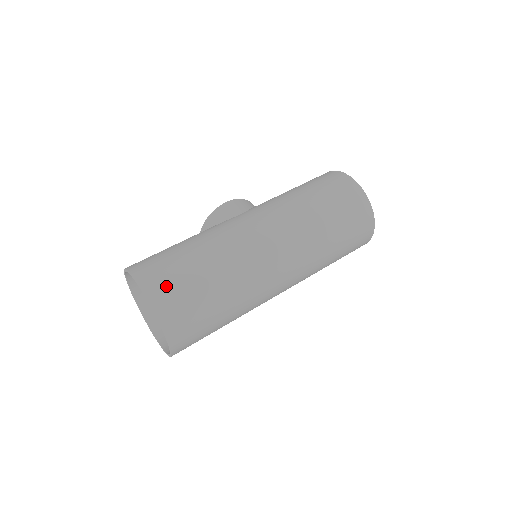
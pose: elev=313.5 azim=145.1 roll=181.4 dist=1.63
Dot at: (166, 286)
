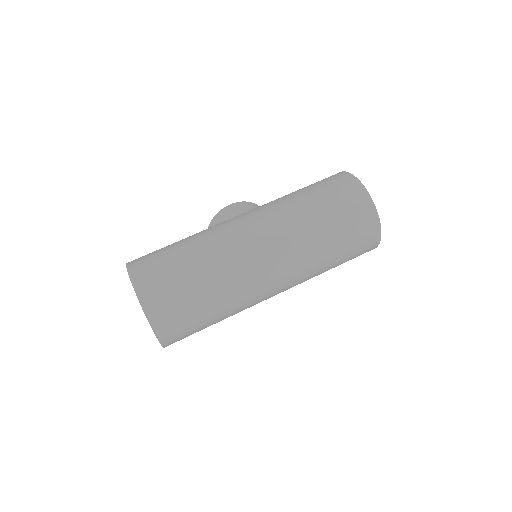
Dot at: (153, 278)
